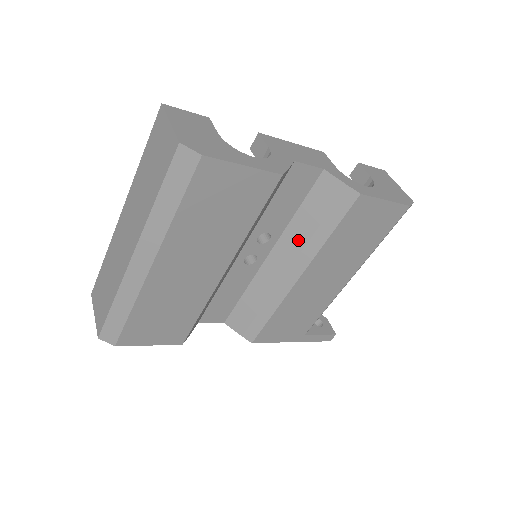
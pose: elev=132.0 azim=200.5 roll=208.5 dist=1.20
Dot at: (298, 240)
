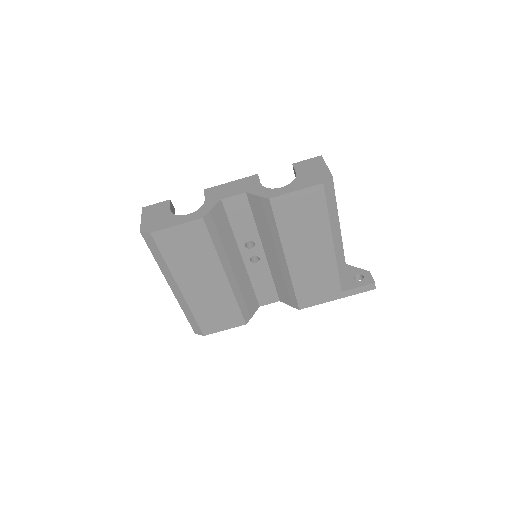
Dot at: (268, 238)
